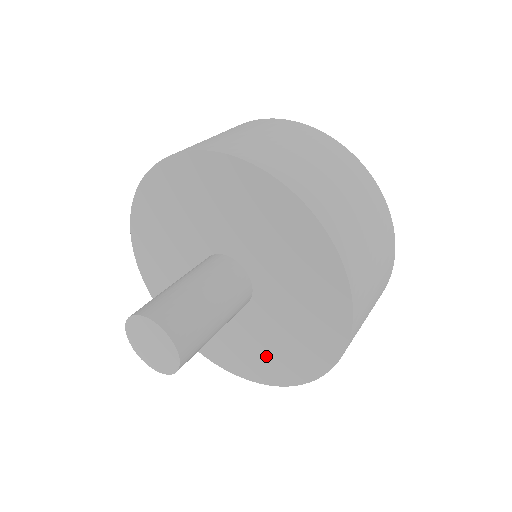
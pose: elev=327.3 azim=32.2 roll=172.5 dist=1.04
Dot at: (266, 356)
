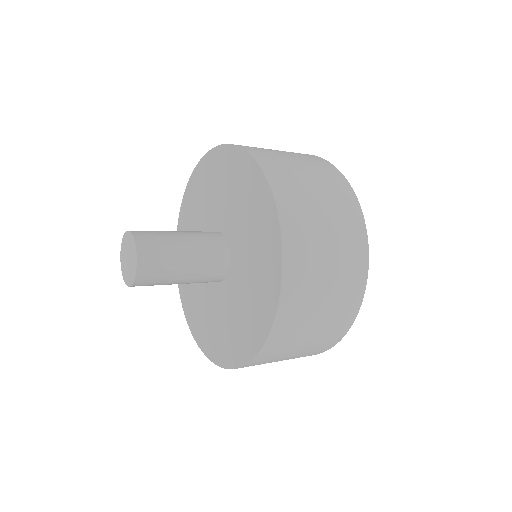
Dot at: (220, 334)
